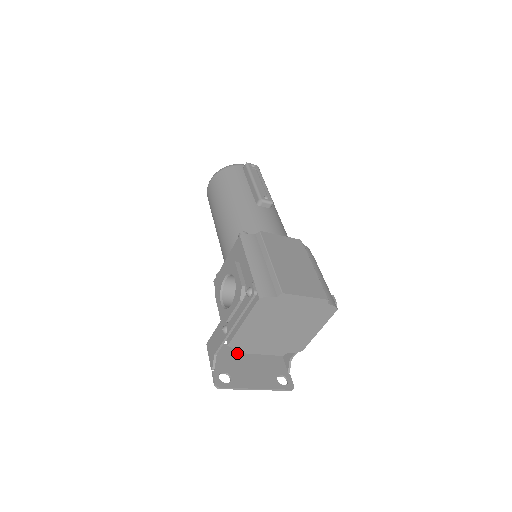
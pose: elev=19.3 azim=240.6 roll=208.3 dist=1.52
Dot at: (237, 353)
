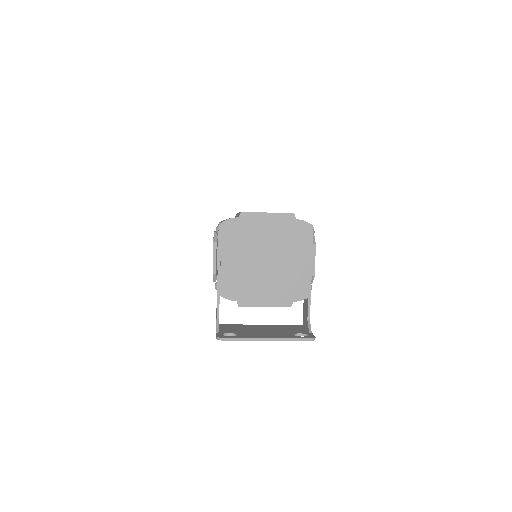
Dot at: (249, 327)
